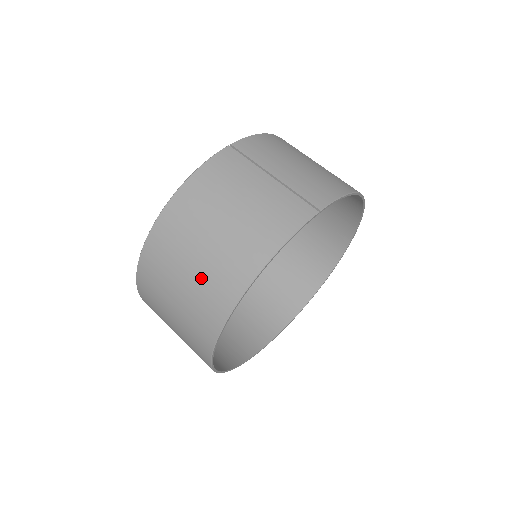
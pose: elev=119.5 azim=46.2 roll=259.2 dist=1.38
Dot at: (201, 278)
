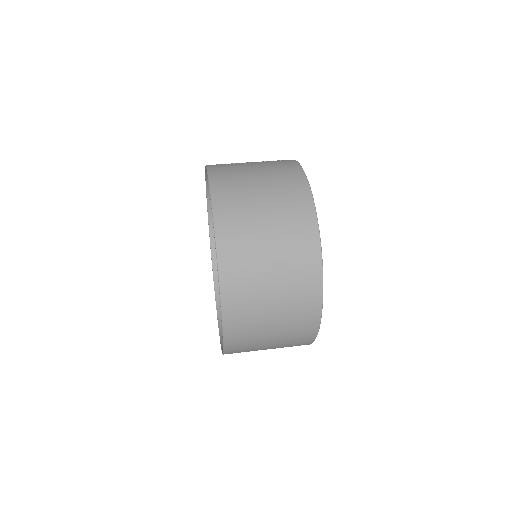
Dot at: (279, 215)
